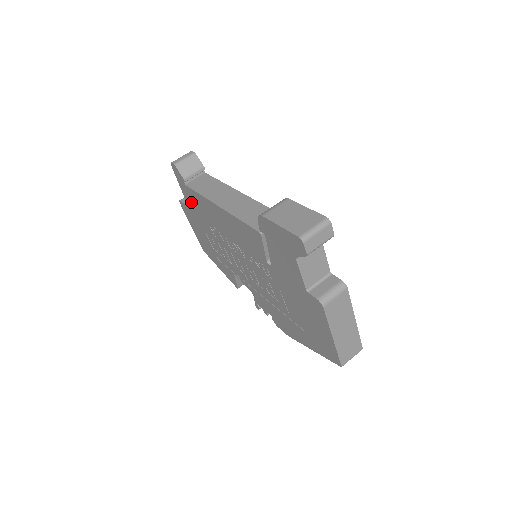
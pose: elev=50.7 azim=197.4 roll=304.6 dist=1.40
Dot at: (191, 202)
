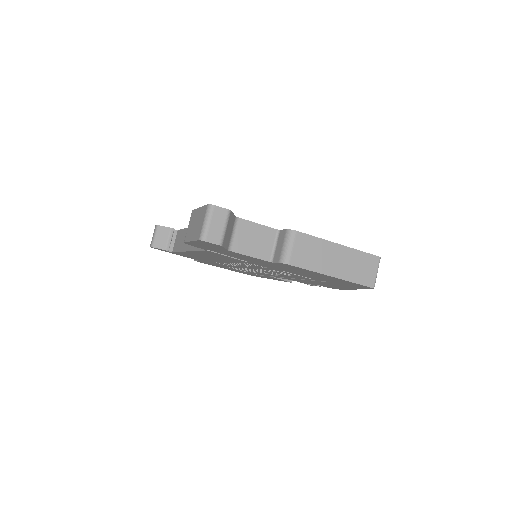
Dot at: occluded
